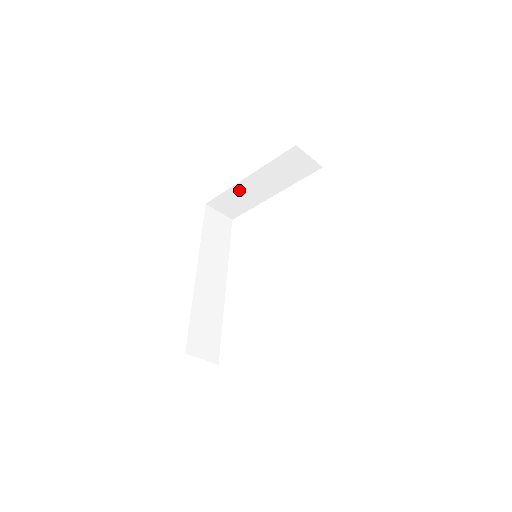
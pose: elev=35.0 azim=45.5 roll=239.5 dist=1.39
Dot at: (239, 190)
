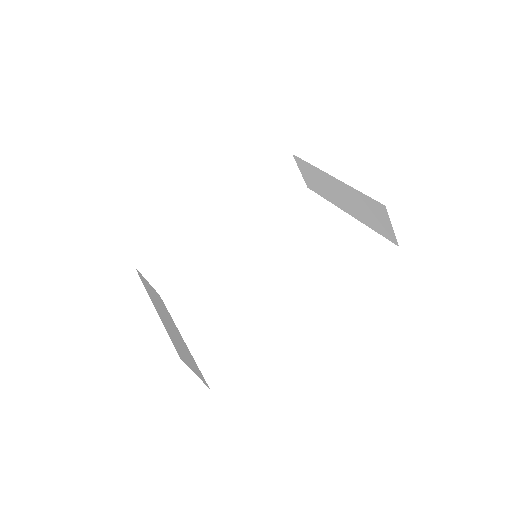
Dot at: (322, 176)
